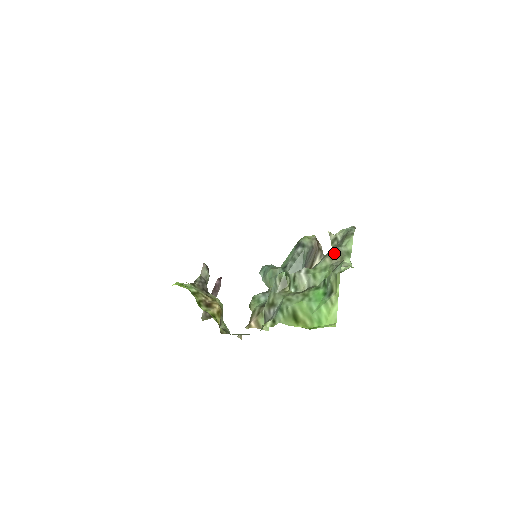
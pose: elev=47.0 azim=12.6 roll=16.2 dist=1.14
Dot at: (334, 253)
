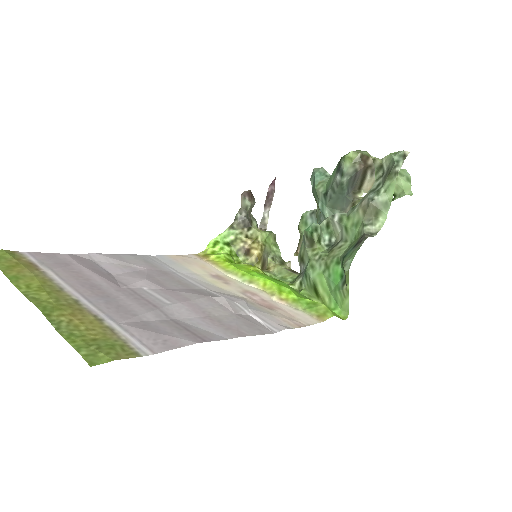
Dot at: (367, 206)
